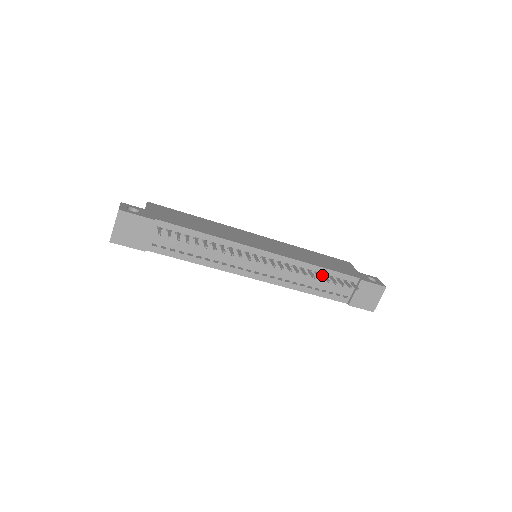
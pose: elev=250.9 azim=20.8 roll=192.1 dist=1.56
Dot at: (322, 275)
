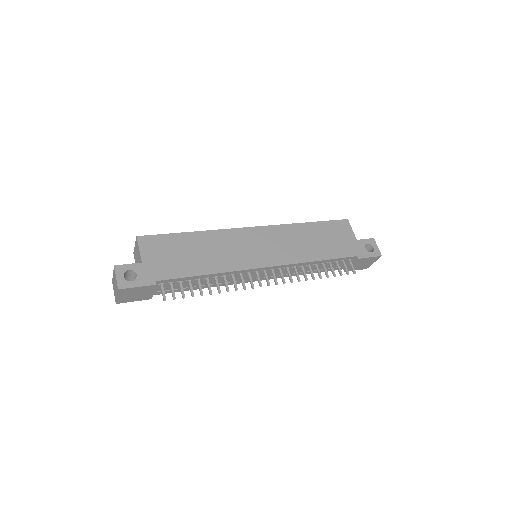
Dot at: (321, 264)
